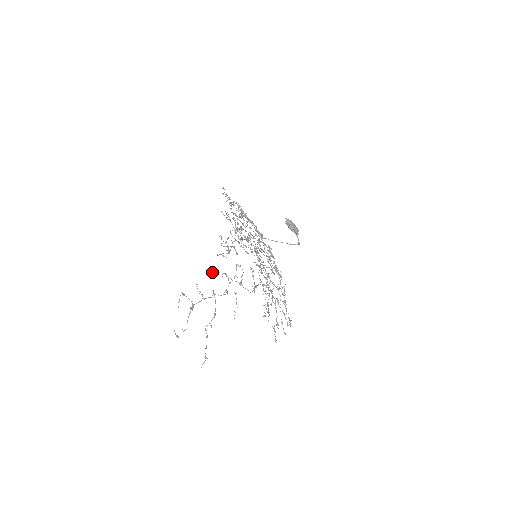
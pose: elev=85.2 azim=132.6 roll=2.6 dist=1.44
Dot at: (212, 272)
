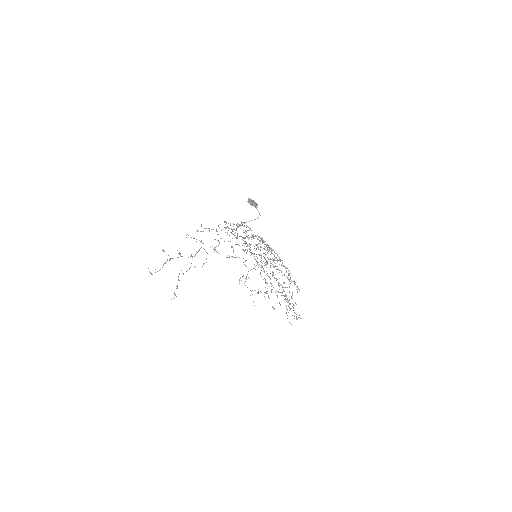
Dot at: occluded
